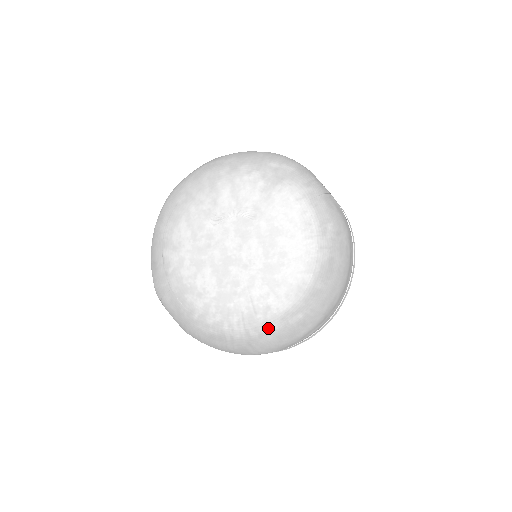
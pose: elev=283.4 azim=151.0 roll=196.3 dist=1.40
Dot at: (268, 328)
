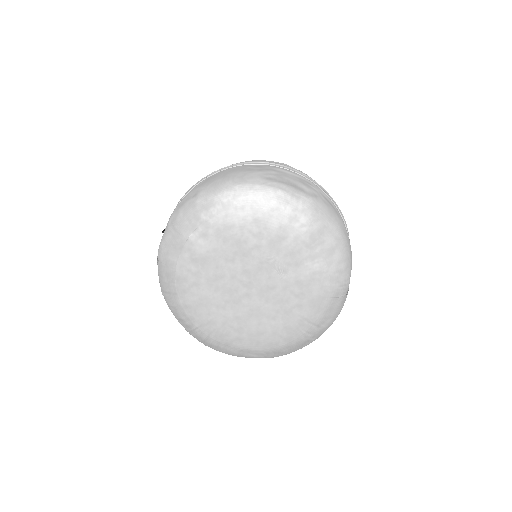
Dot at: (227, 348)
